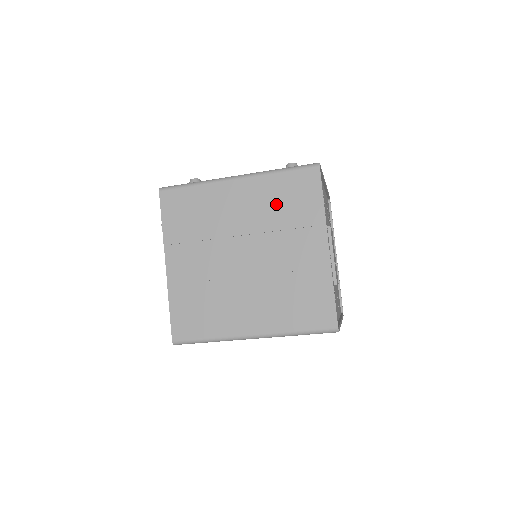
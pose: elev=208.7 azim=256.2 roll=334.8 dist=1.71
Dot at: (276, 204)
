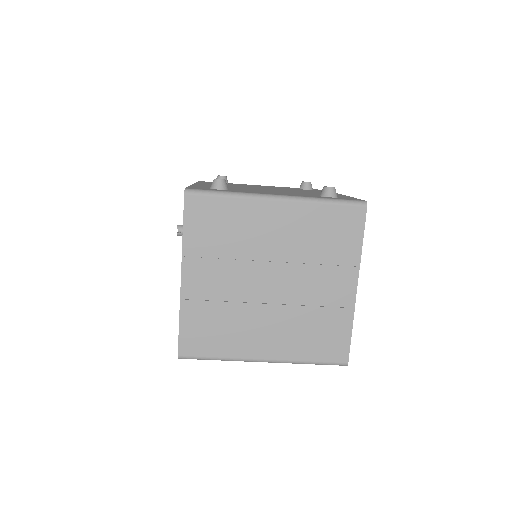
Dot at: (315, 236)
